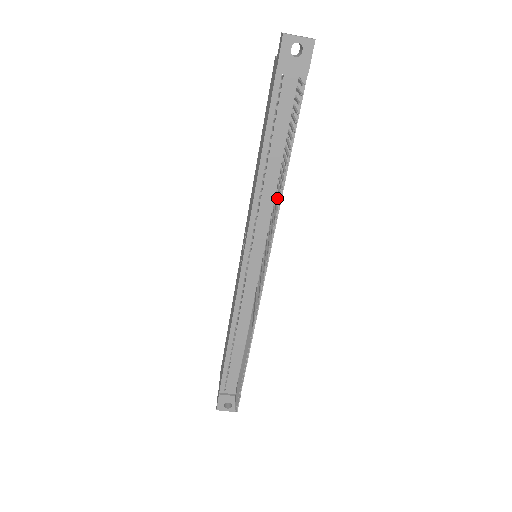
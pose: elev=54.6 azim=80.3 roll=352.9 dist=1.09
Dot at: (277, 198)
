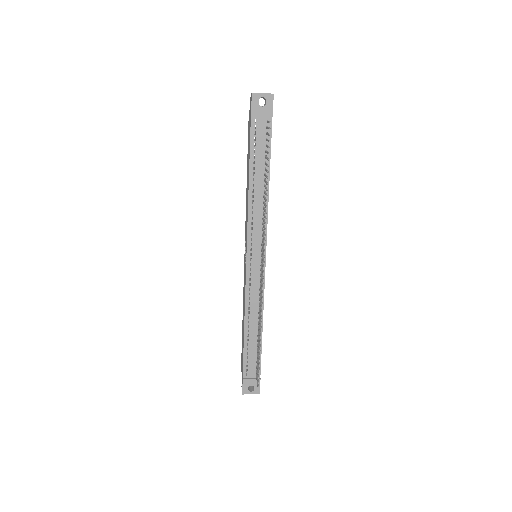
Dot at: (265, 204)
